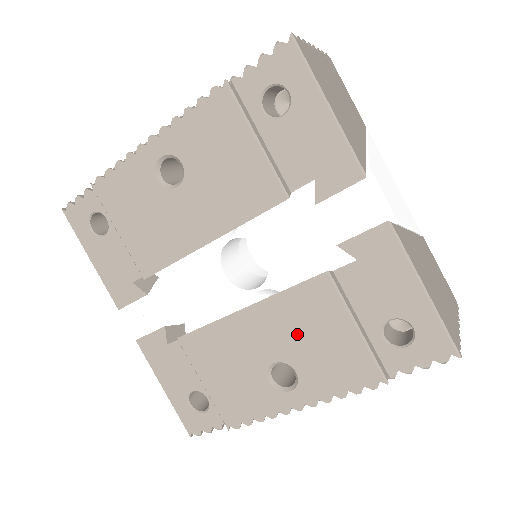
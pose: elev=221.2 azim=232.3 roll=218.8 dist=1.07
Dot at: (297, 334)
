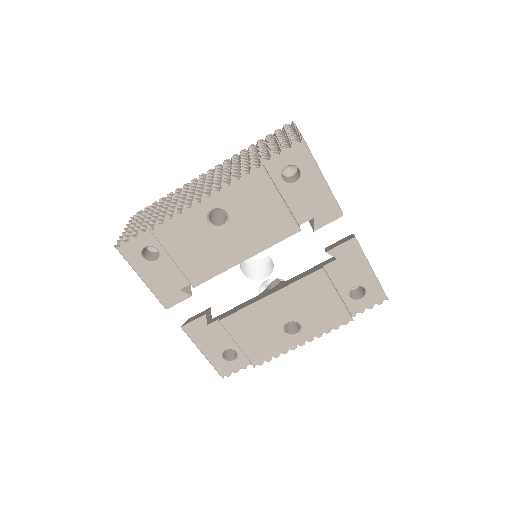
Dot at: (303, 304)
